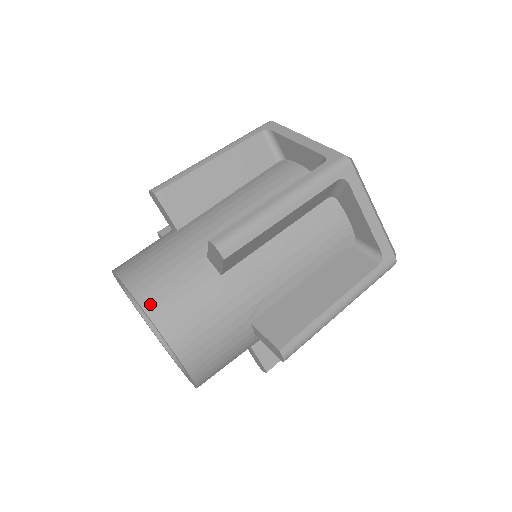
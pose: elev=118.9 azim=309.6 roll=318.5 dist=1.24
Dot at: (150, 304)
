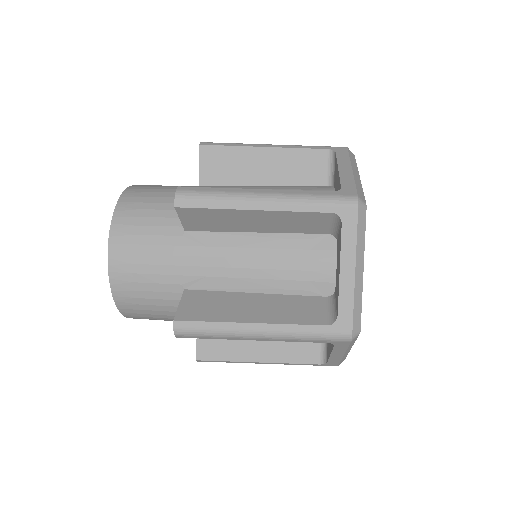
Dot at: (120, 214)
